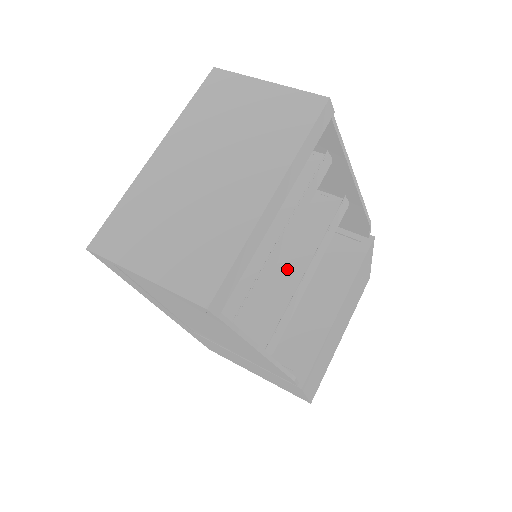
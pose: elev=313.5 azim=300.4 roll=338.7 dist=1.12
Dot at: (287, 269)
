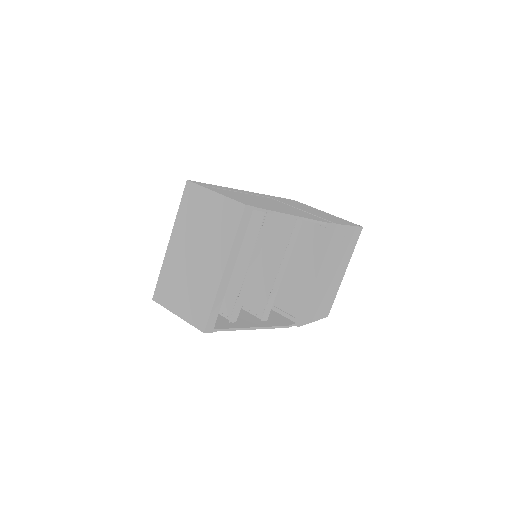
Dot at: (269, 270)
